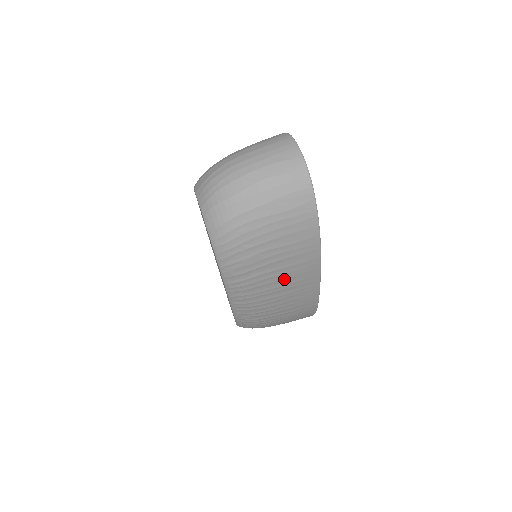
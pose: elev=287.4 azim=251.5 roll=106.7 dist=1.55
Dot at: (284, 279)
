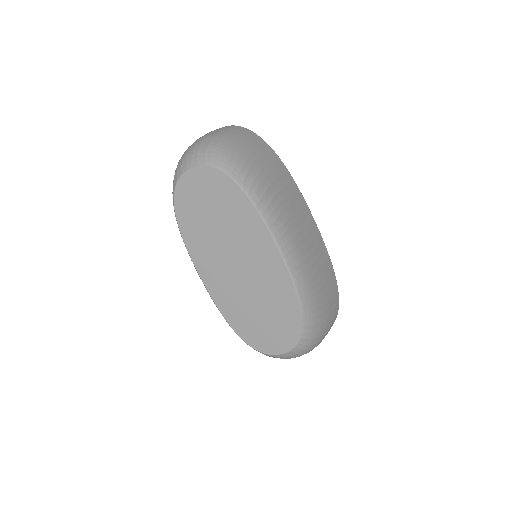
Dot at: (292, 204)
